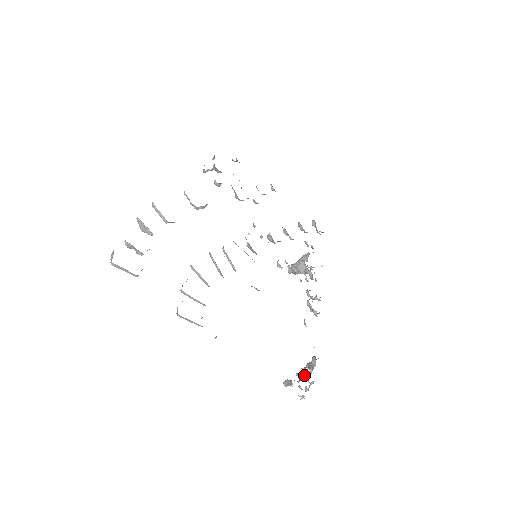
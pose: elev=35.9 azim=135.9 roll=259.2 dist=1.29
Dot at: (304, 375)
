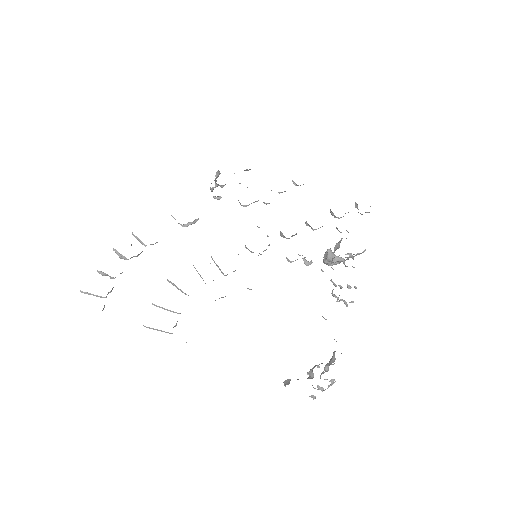
Dot at: (313, 373)
